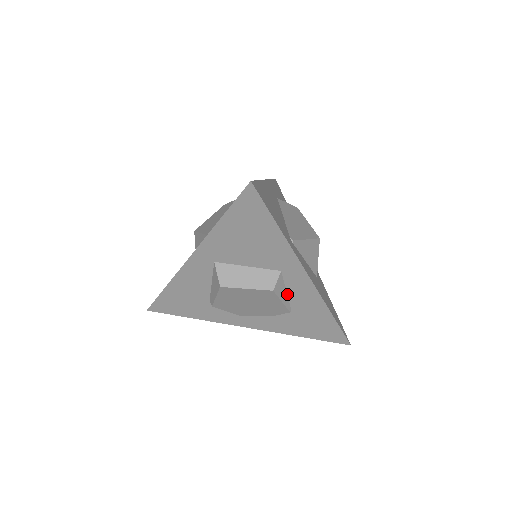
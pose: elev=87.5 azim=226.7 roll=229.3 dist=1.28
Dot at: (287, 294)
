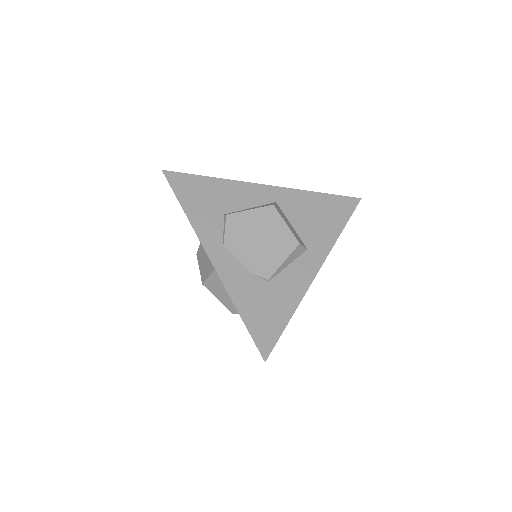
Dot at: (286, 267)
